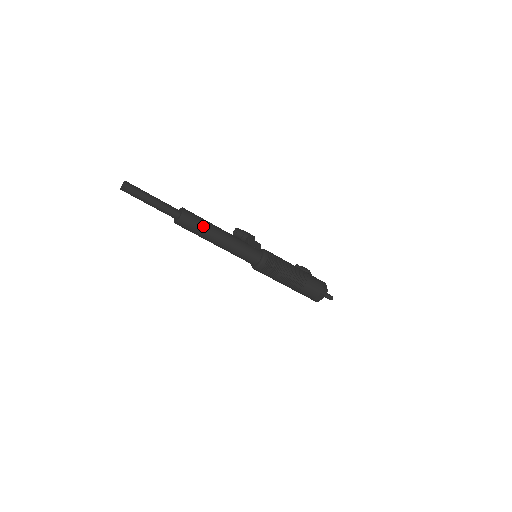
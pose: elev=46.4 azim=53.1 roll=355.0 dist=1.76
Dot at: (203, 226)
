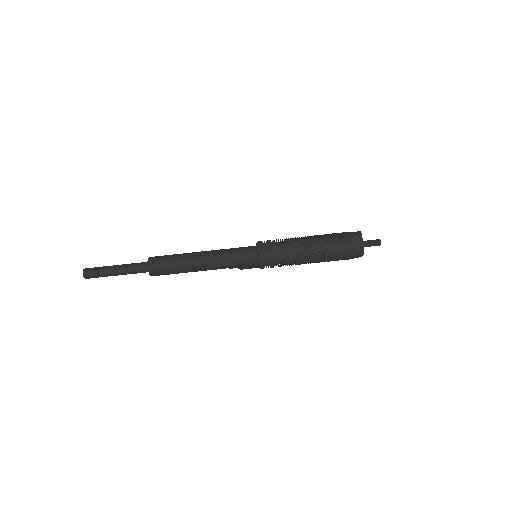
Dot at: (176, 256)
